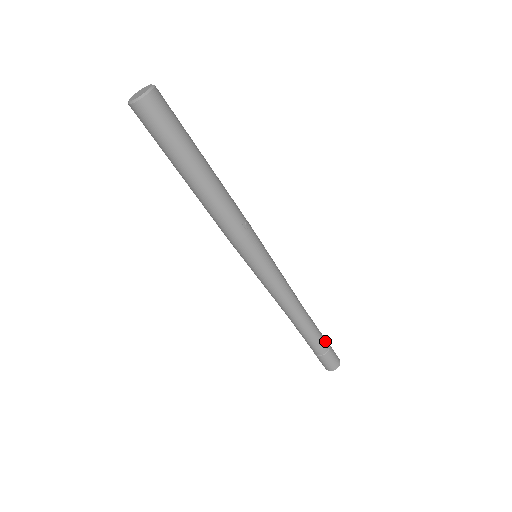
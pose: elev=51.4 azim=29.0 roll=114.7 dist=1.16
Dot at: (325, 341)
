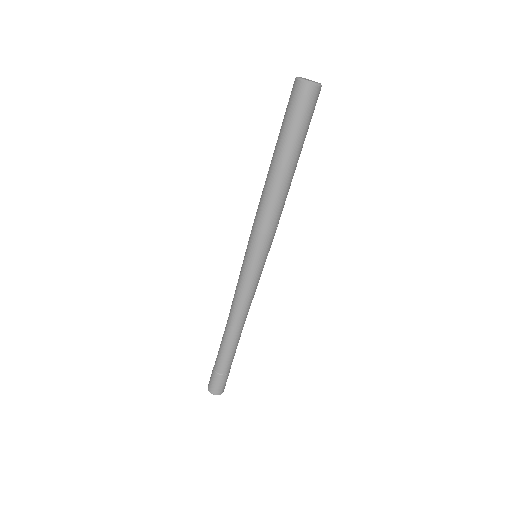
Dot at: occluded
